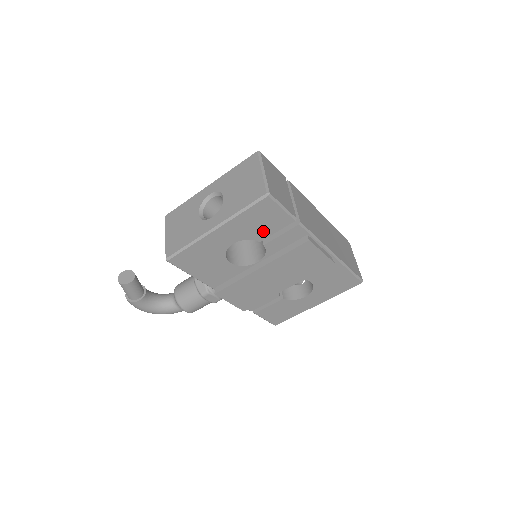
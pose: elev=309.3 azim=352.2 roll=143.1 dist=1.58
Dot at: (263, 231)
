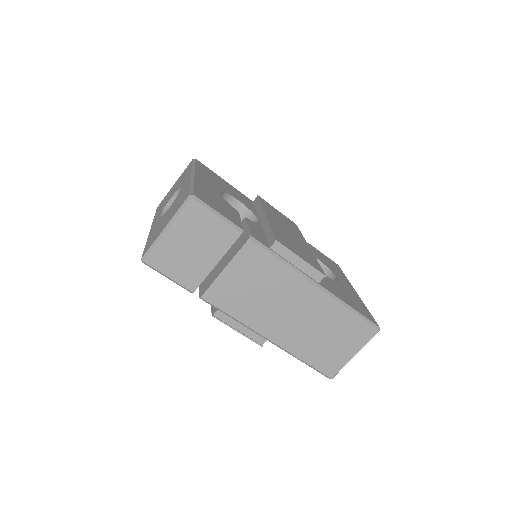
Dot at: occluded
